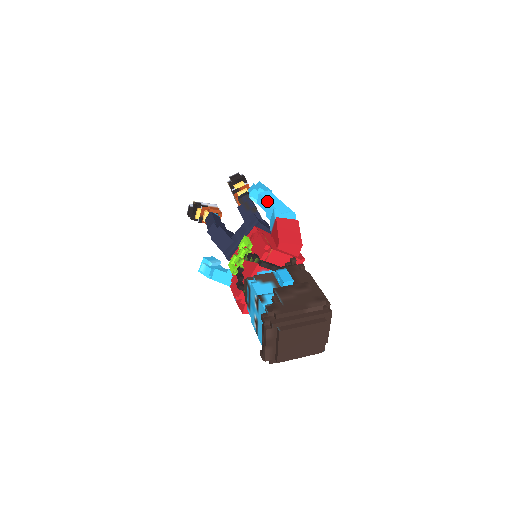
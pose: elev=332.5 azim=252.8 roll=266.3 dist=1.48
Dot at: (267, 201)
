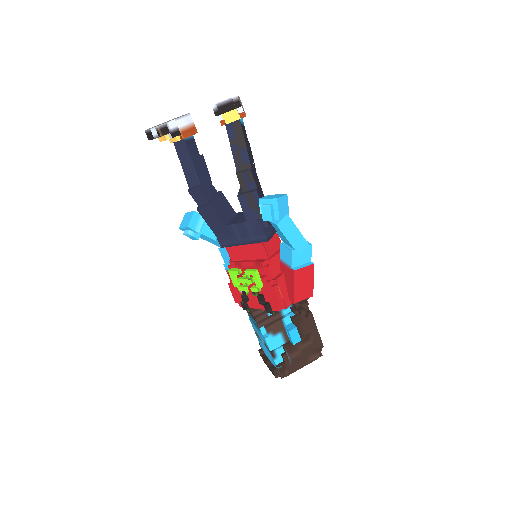
Dot at: (285, 237)
